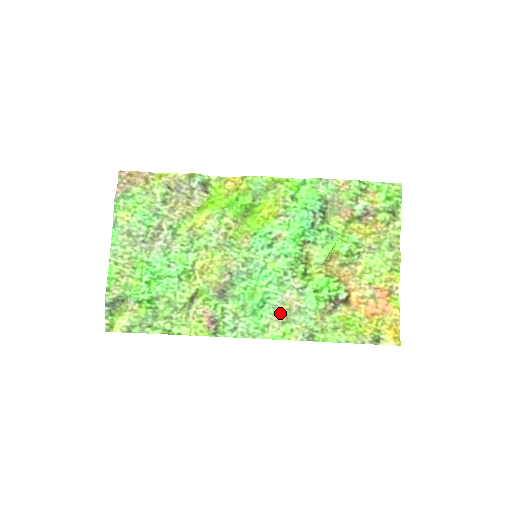
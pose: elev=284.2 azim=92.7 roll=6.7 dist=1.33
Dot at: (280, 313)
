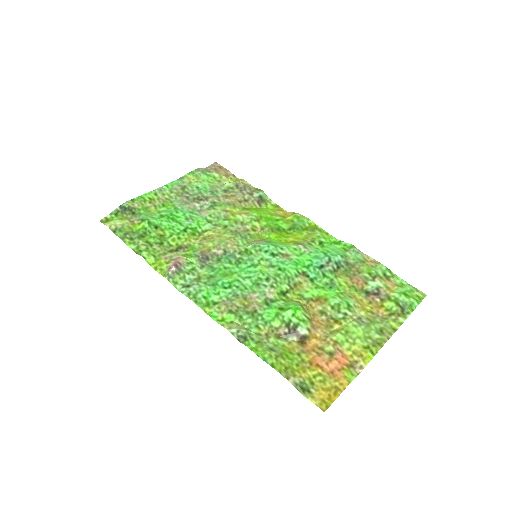
Dot at: (235, 302)
